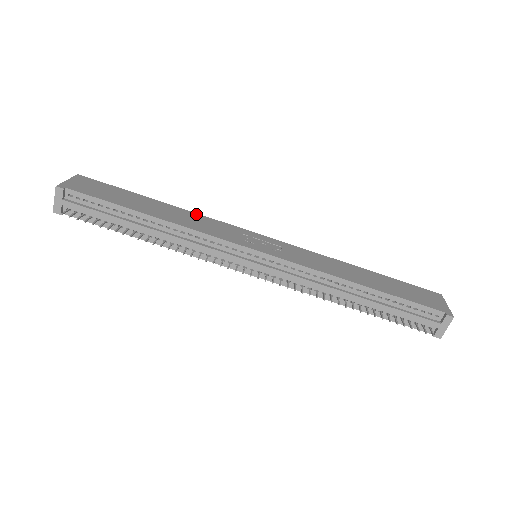
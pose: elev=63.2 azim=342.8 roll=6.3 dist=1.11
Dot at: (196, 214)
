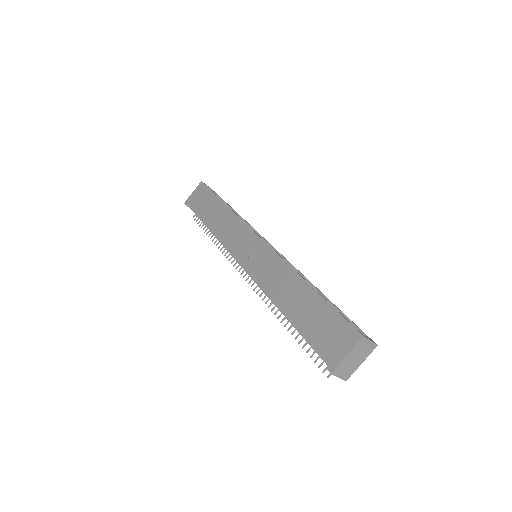
Dot at: (234, 215)
